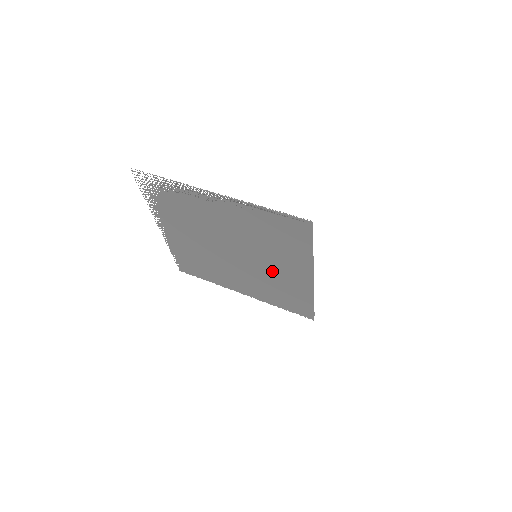
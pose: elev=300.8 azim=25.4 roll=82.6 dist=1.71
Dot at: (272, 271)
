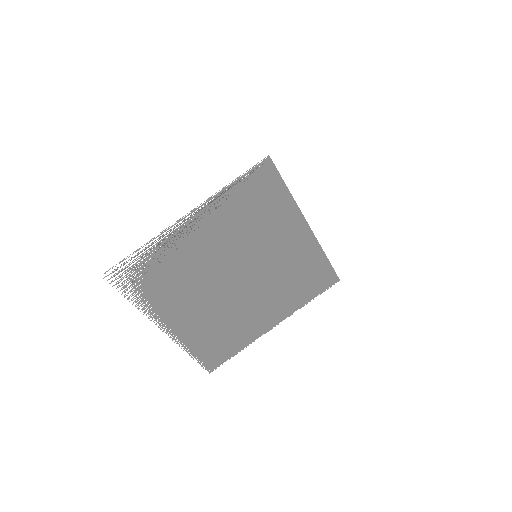
Dot at: (277, 259)
